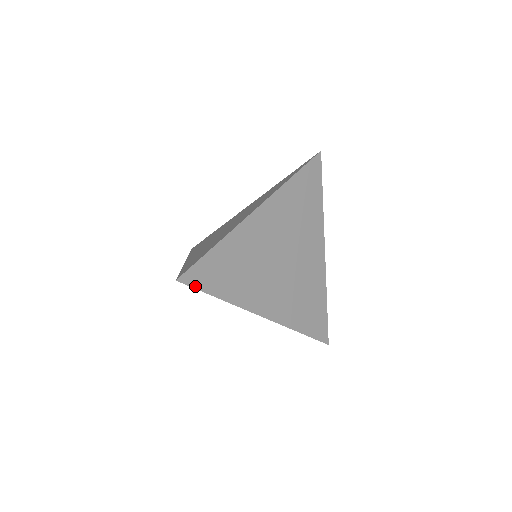
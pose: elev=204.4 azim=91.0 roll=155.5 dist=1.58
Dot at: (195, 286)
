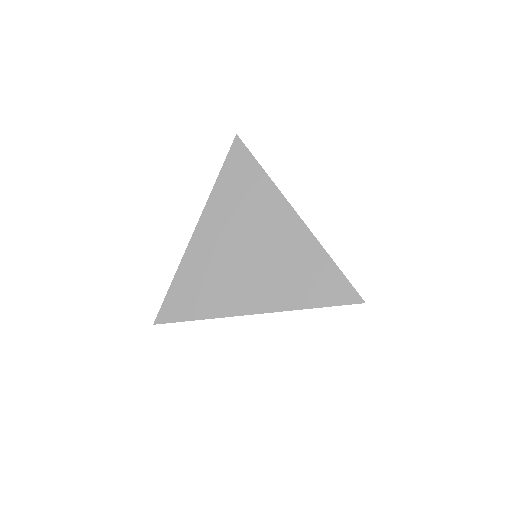
Dot at: (171, 321)
